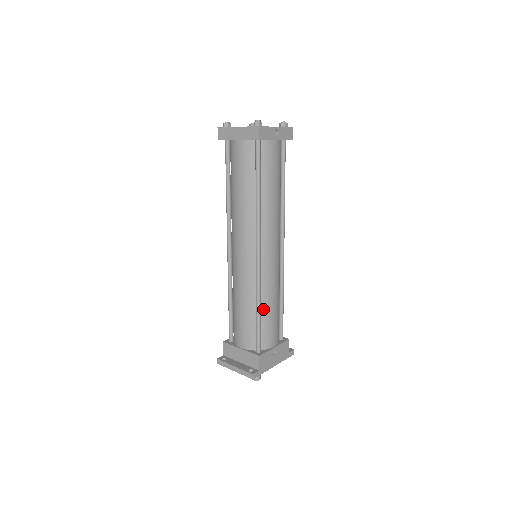
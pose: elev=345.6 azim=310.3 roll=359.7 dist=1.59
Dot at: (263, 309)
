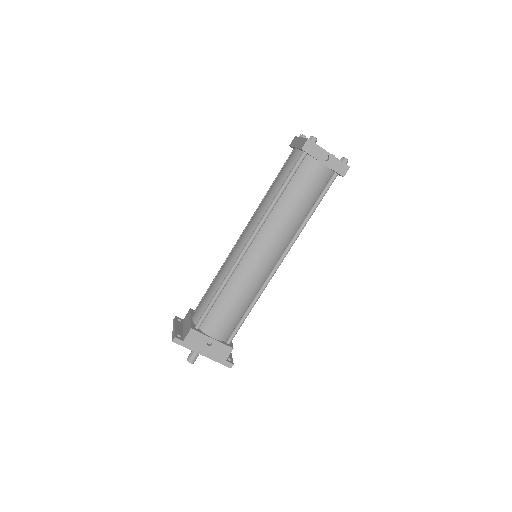
Dot at: (223, 296)
